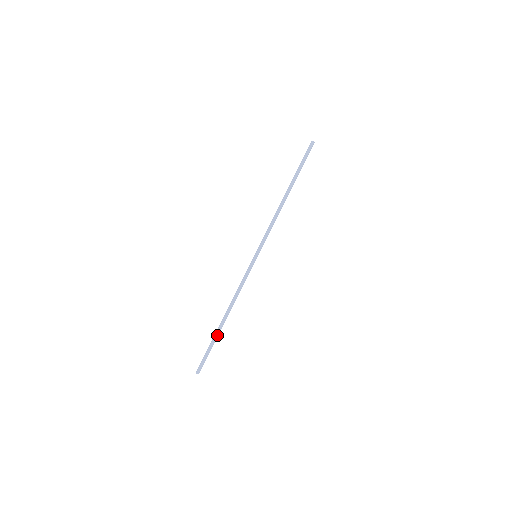
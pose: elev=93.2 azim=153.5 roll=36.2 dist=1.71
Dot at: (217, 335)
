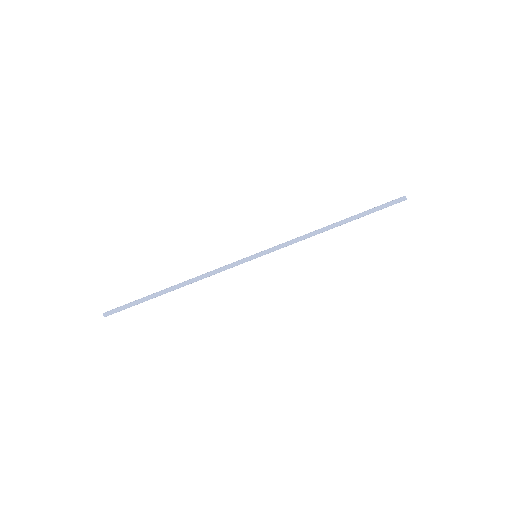
Dot at: (154, 295)
